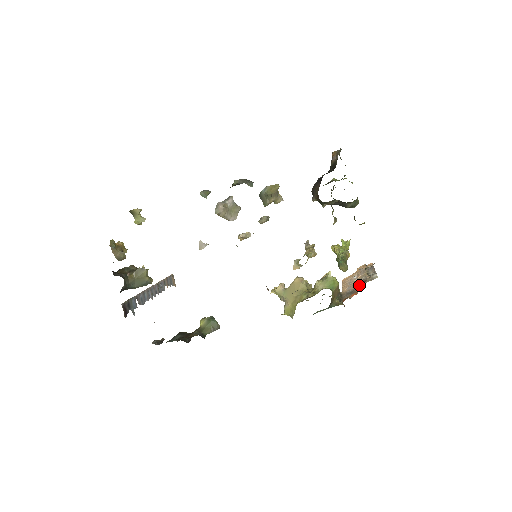
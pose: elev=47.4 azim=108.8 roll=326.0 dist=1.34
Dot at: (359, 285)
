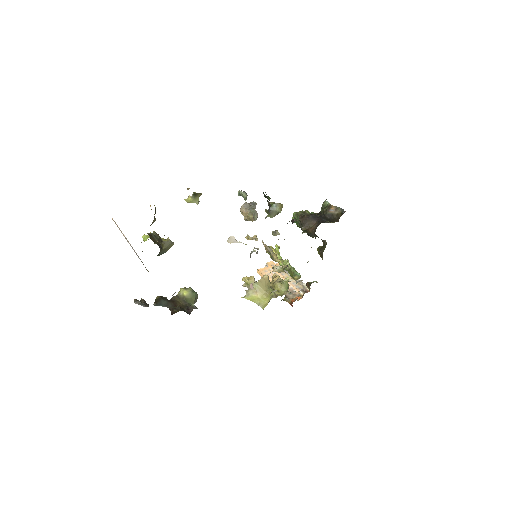
Dot at: (301, 291)
